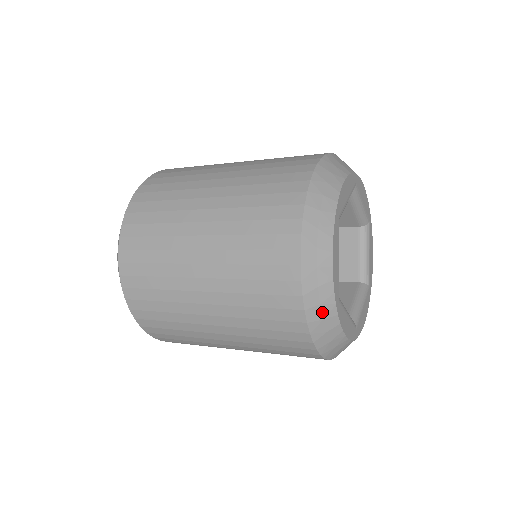
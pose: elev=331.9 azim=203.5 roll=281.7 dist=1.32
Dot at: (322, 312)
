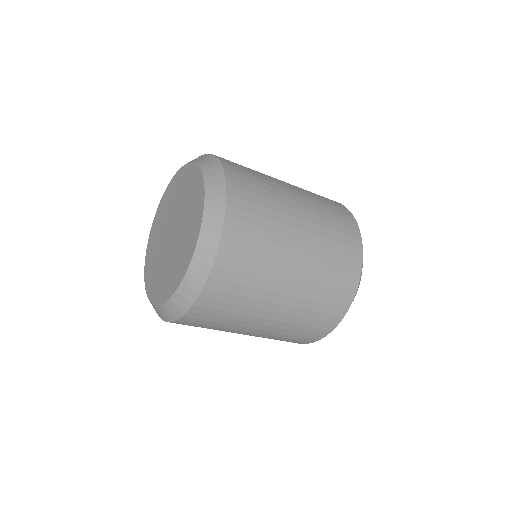
Dot at: occluded
